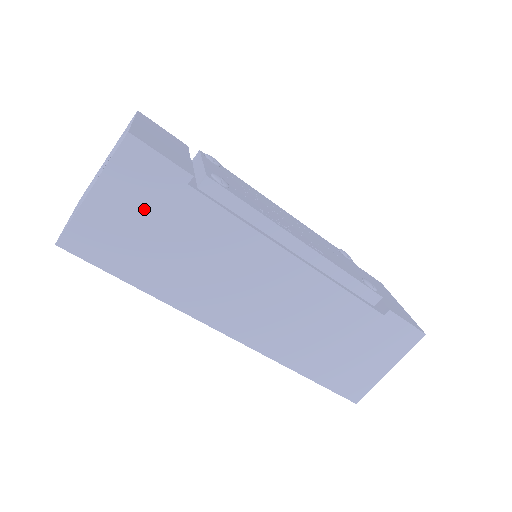
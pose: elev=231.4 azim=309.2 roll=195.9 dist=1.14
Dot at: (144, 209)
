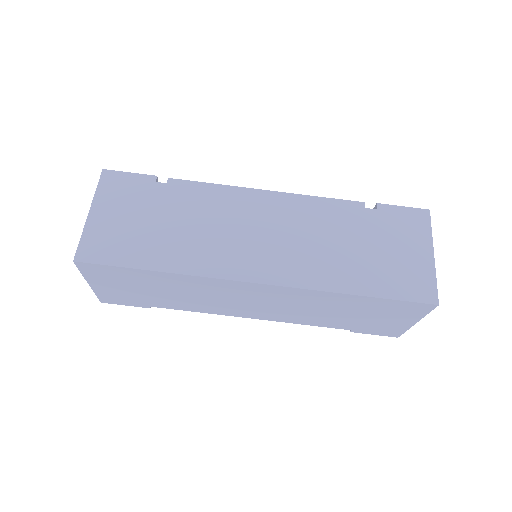
Dot at: (132, 209)
